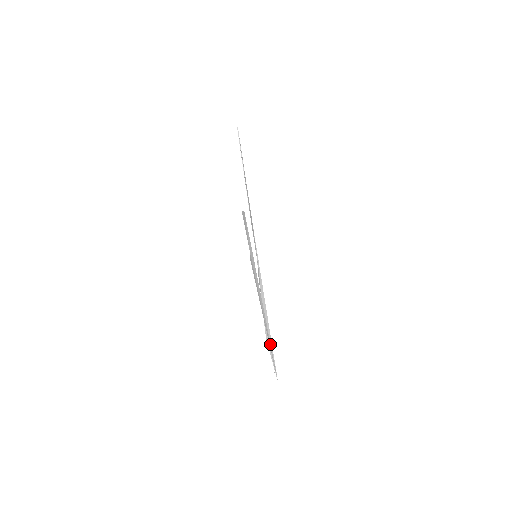
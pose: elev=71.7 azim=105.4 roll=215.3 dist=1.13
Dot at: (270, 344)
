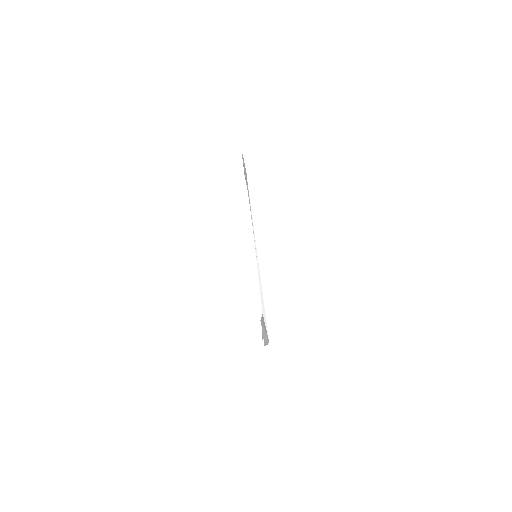
Dot at: (267, 339)
